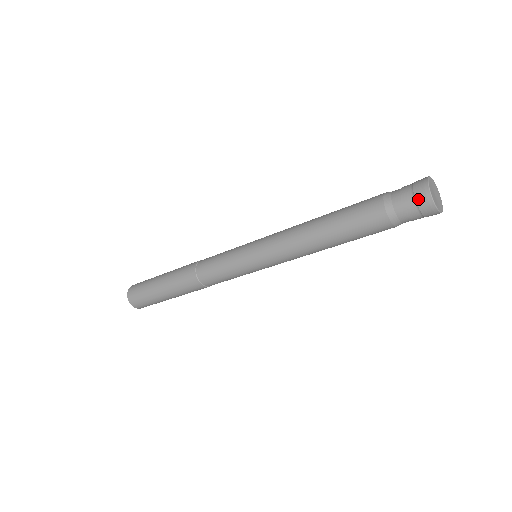
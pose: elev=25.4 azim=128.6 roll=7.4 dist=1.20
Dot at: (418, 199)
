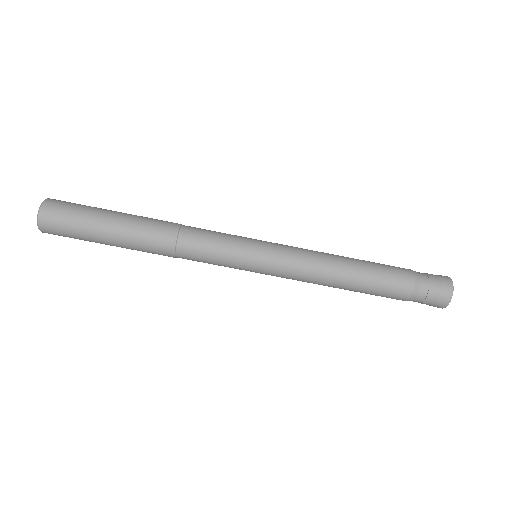
Dot at: (443, 283)
